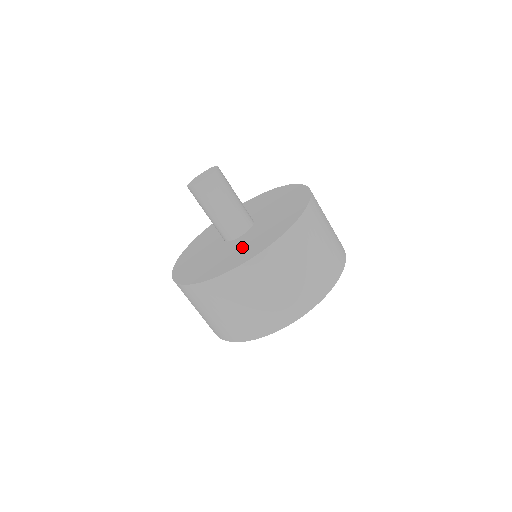
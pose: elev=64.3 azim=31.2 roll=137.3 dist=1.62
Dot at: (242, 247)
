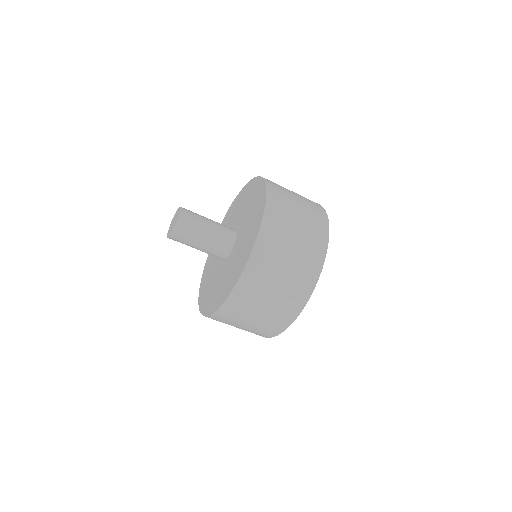
Dot at: (247, 230)
